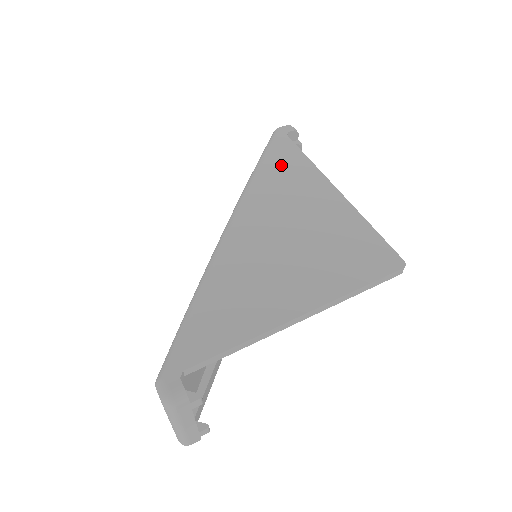
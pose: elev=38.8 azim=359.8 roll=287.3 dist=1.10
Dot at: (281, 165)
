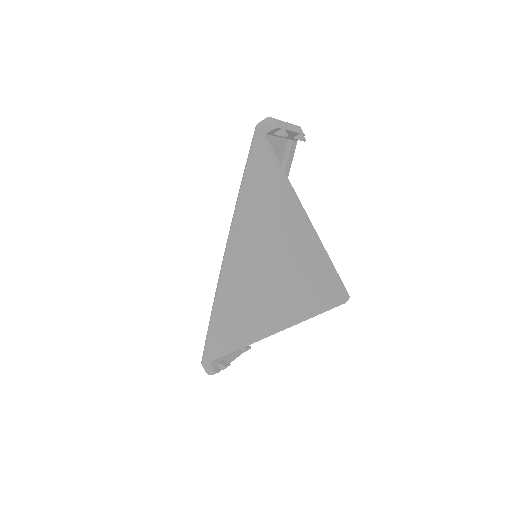
Dot at: (260, 185)
